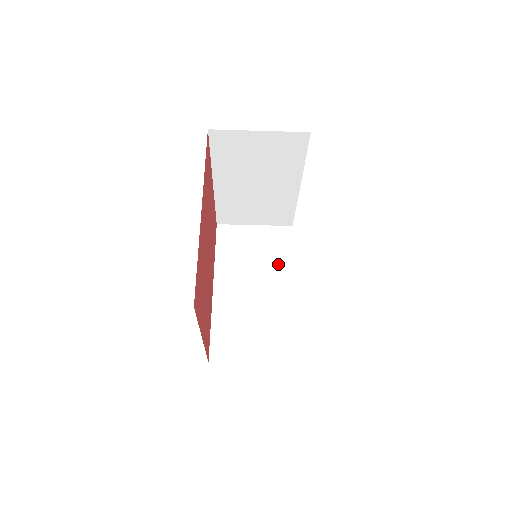
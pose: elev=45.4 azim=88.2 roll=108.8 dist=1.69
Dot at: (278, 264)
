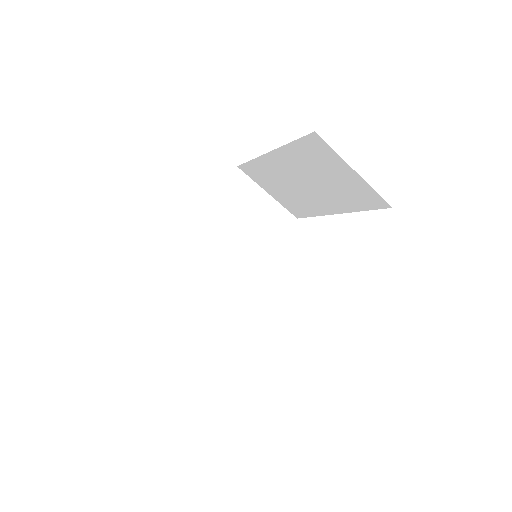
Dot at: (261, 246)
